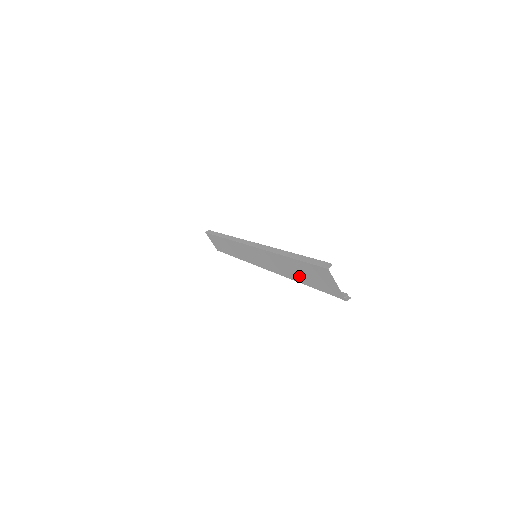
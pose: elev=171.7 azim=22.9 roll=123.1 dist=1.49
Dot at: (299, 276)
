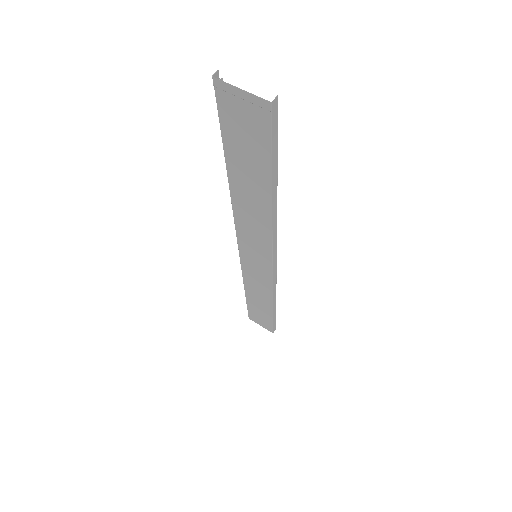
Dot at: (257, 186)
